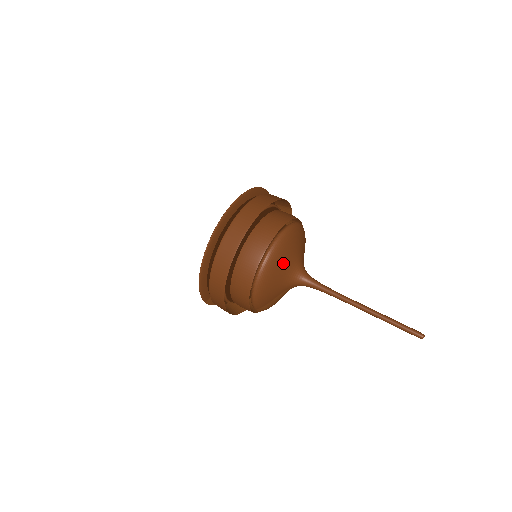
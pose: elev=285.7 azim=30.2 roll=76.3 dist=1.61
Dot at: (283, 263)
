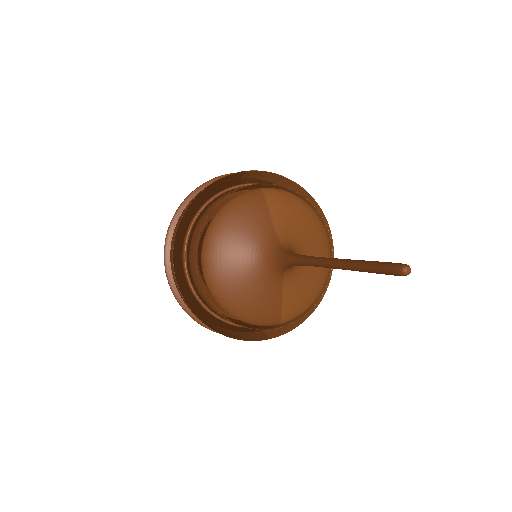
Dot at: (233, 270)
